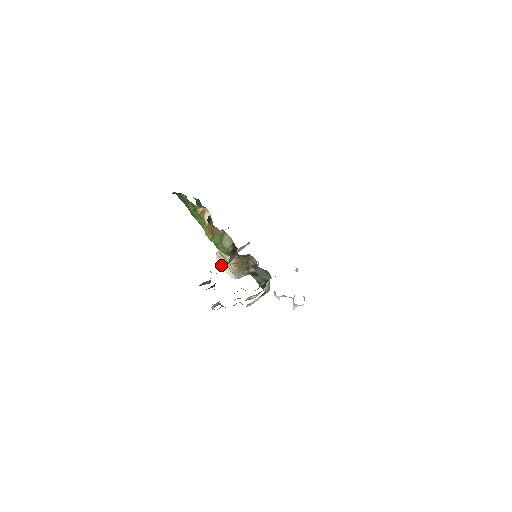
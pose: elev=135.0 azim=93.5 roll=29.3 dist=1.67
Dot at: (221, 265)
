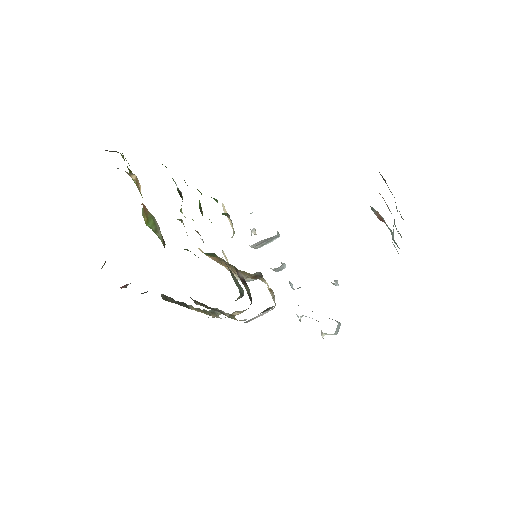
Dot at: (226, 260)
